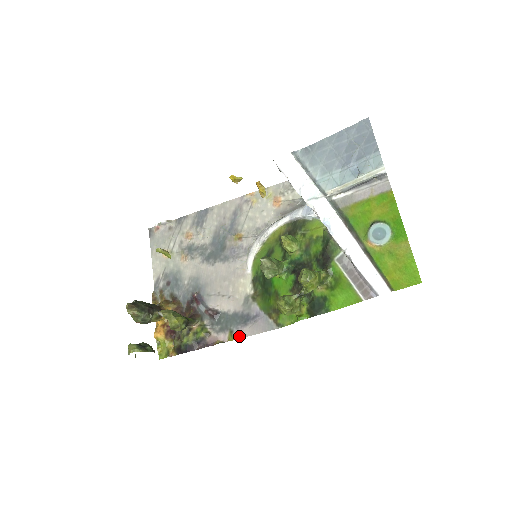
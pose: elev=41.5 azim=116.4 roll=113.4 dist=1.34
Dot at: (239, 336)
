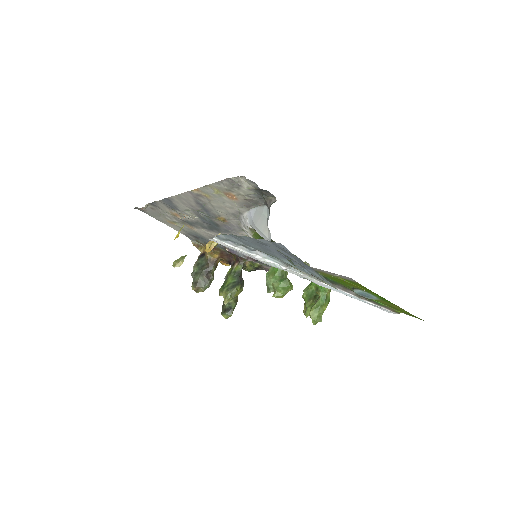
Dot at: occluded
